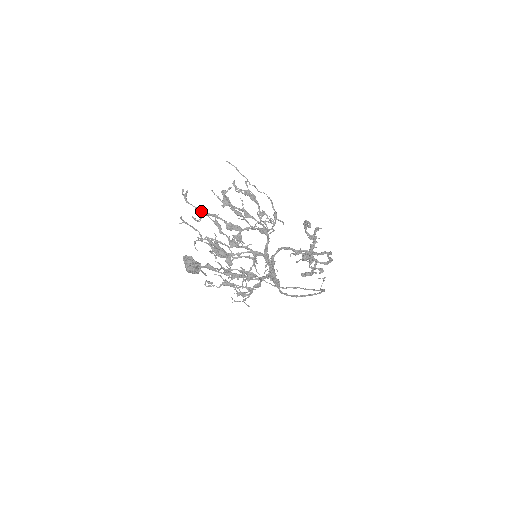
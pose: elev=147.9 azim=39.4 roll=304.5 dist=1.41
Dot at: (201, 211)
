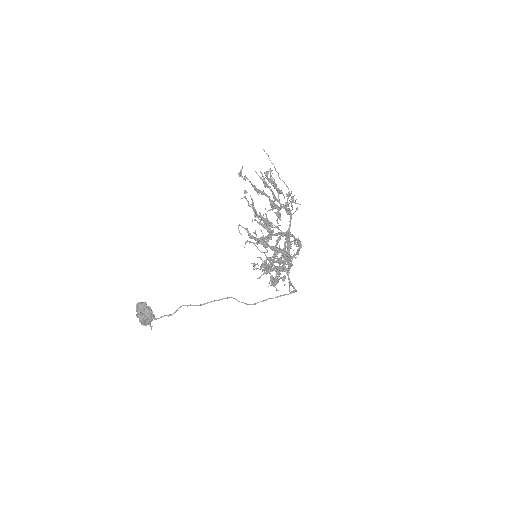
Dot at: occluded
